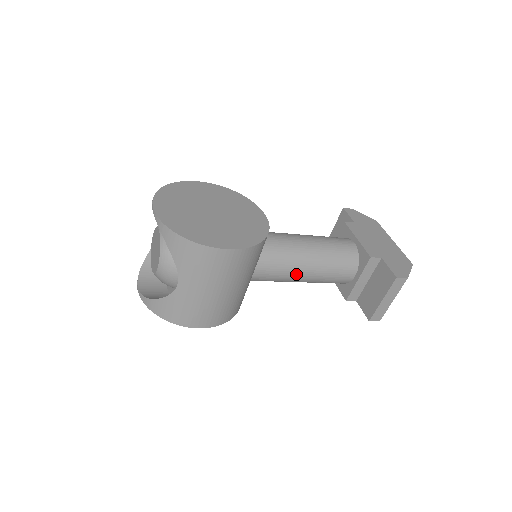
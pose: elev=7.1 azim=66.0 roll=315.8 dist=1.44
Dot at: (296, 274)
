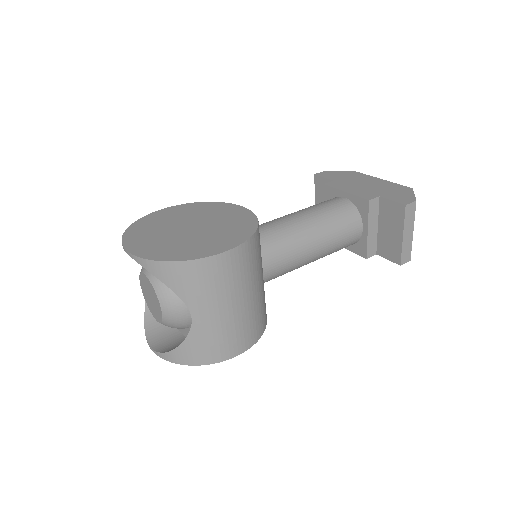
Dot at: (305, 253)
